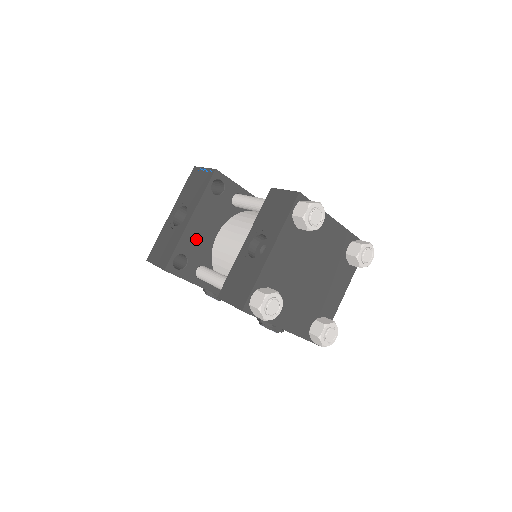
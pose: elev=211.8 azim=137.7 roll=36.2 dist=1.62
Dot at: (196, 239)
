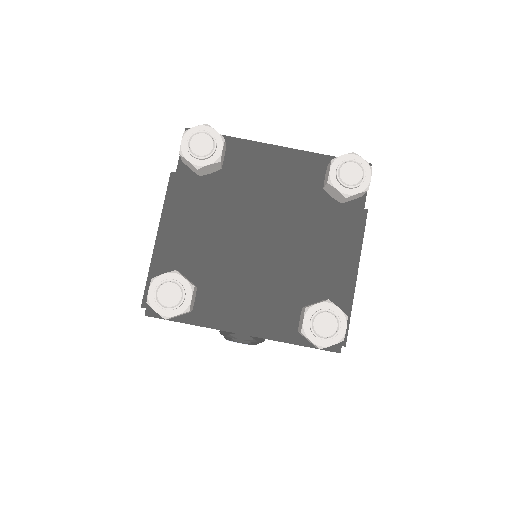
Dot at: occluded
